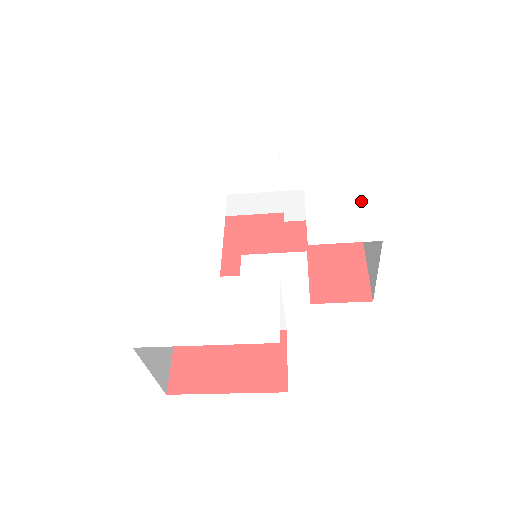
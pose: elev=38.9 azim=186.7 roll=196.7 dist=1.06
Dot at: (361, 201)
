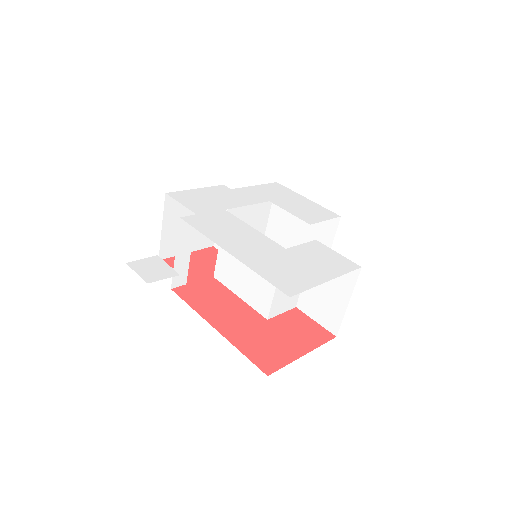
Dot at: (307, 202)
